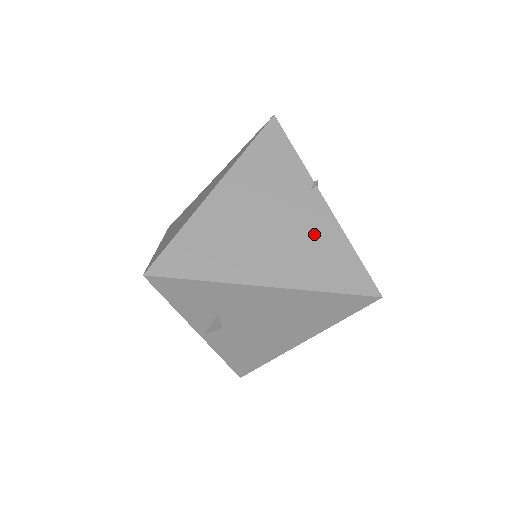
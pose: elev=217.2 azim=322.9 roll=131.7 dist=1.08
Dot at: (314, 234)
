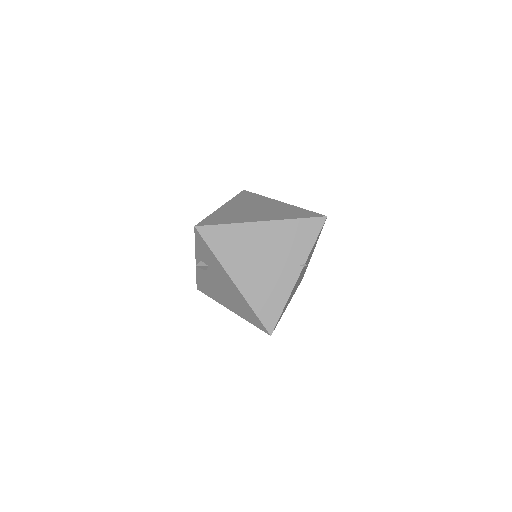
Dot at: (277, 284)
